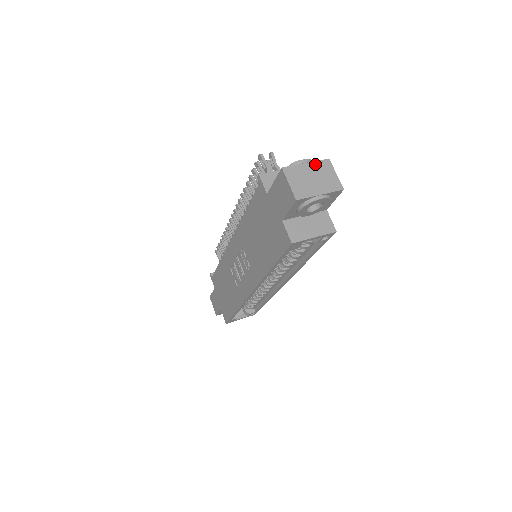
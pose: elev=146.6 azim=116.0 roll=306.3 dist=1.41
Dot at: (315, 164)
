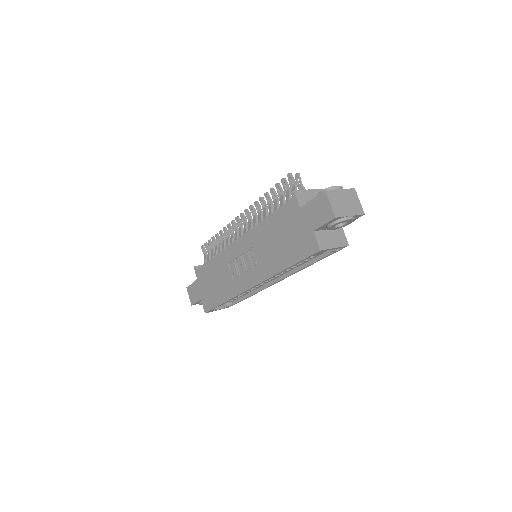
Dot at: (346, 191)
